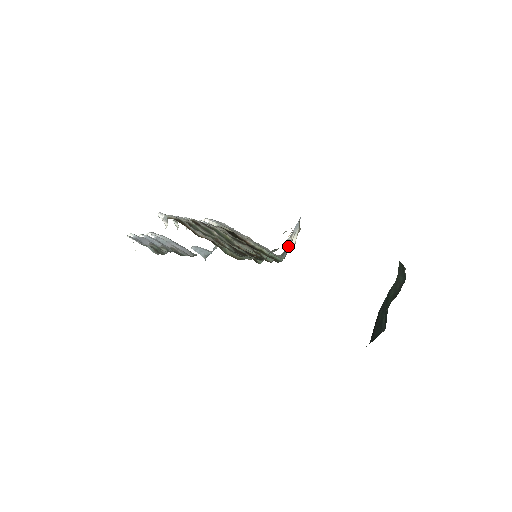
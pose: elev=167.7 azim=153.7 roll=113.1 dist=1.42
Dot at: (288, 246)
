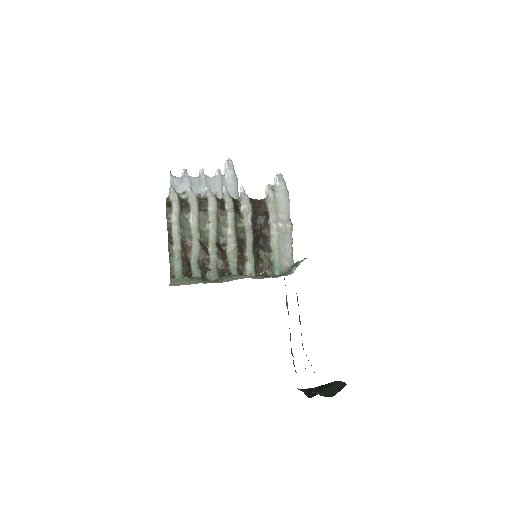
Dot at: (292, 268)
